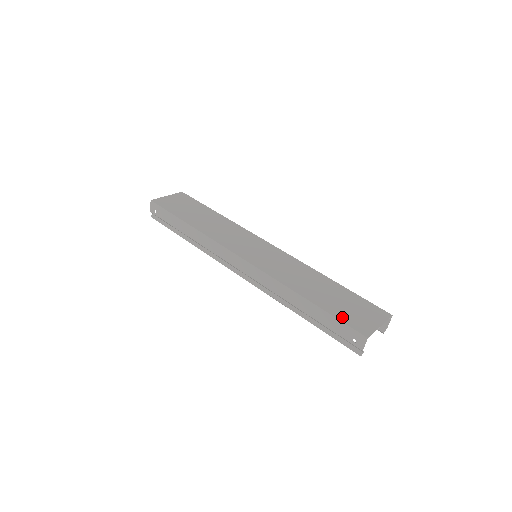
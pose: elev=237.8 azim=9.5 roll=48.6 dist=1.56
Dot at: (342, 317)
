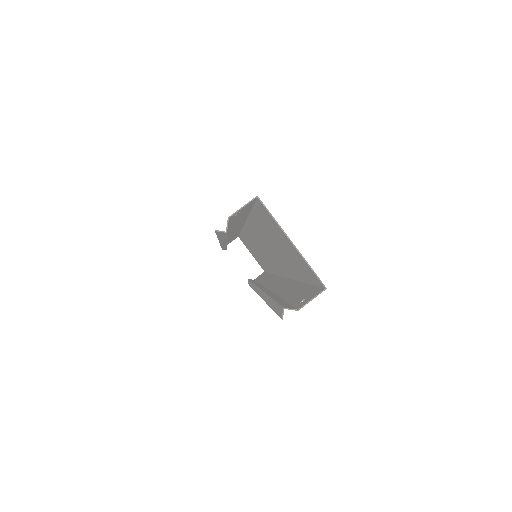
Dot at: occluded
